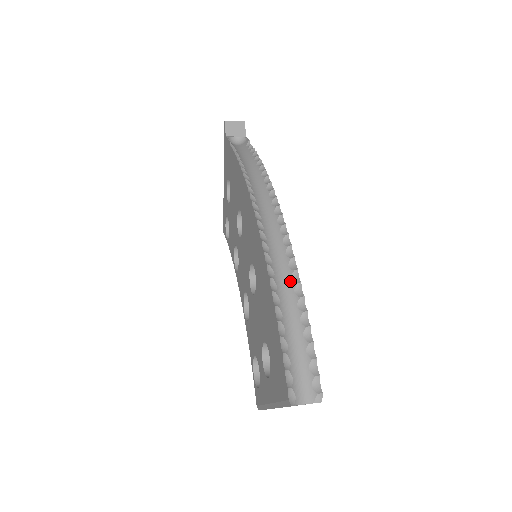
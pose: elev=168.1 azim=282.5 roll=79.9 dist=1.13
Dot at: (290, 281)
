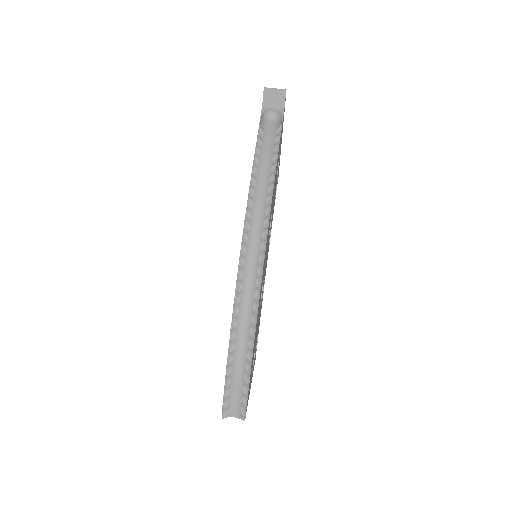
Dot at: (248, 332)
